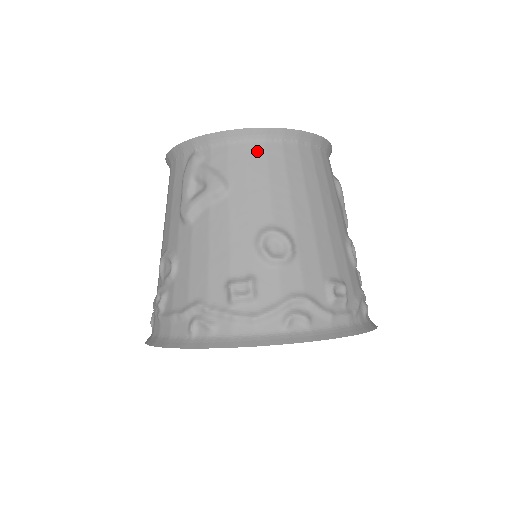
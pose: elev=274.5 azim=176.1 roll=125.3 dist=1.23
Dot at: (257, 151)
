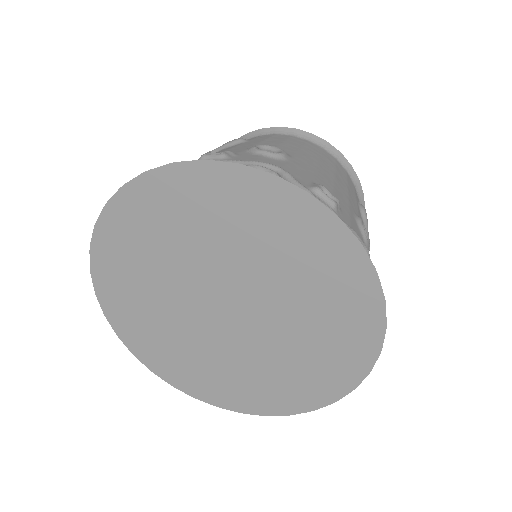
Dot at: (283, 136)
